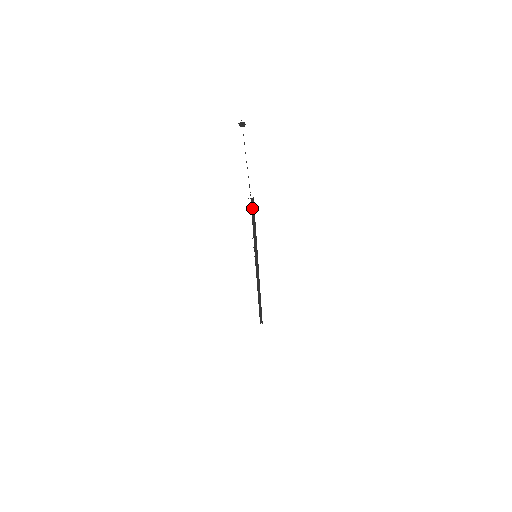
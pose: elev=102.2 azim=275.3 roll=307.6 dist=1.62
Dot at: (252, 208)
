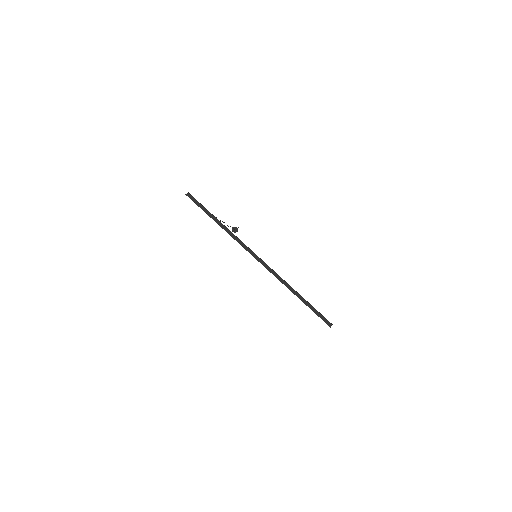
Dot at: (194, 201)
